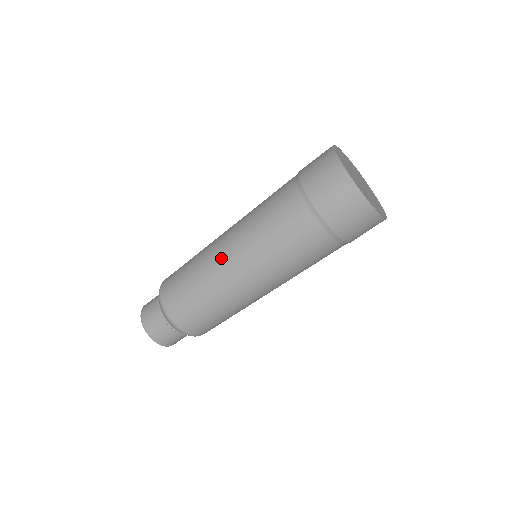
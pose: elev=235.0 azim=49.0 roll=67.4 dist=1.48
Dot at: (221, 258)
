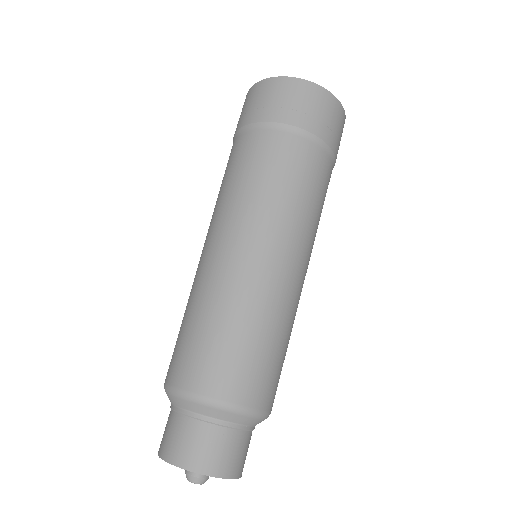
Dot at: (247, 263)
